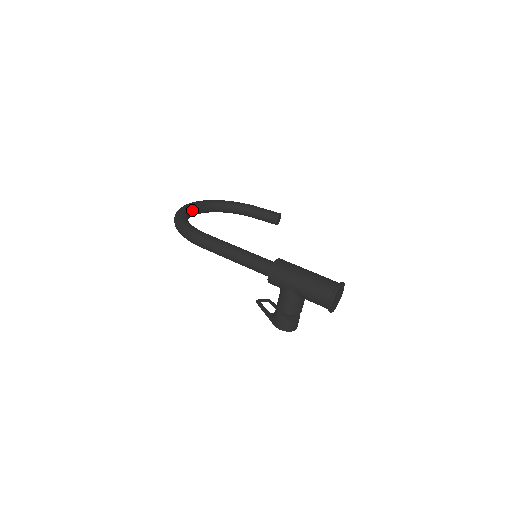
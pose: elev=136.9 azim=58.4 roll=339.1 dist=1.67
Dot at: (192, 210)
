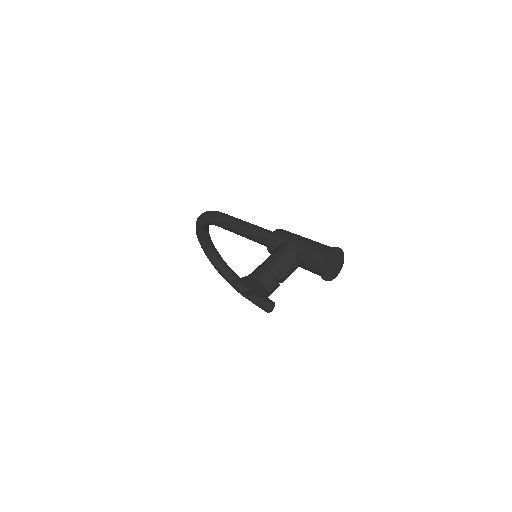
Dot at: (210, 239)
